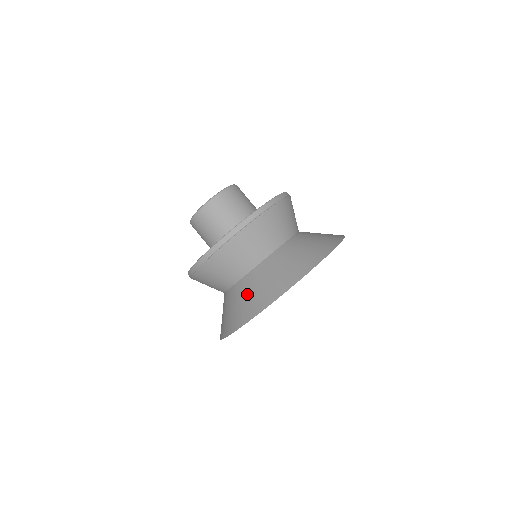
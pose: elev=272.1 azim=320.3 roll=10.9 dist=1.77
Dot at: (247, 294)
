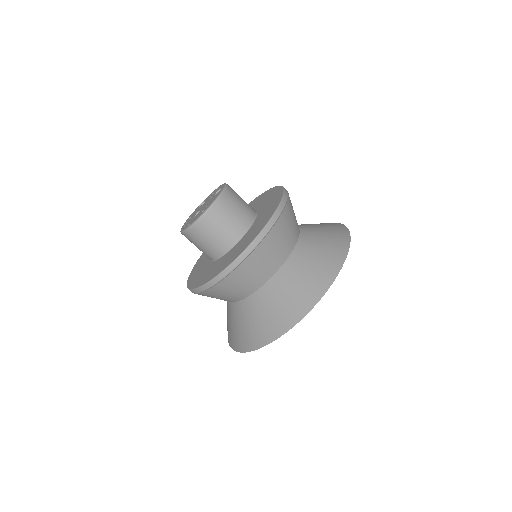
Dot at: (227, 317)
